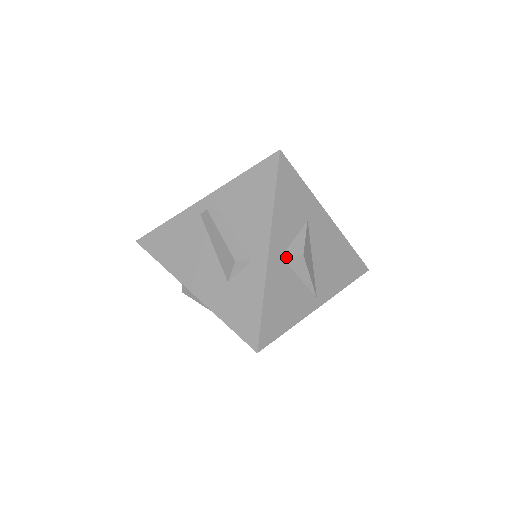
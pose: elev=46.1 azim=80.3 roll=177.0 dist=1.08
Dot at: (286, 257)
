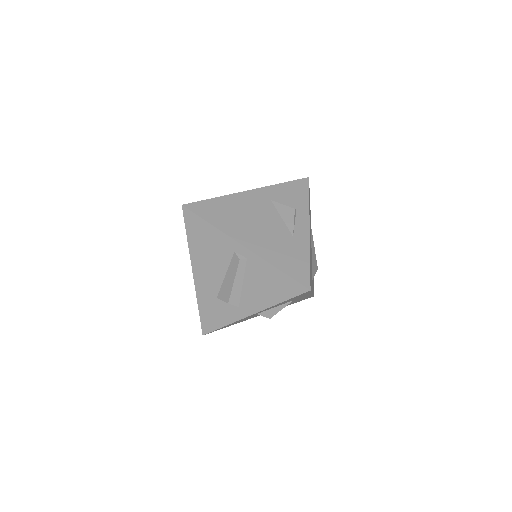
Dot at: occluded
